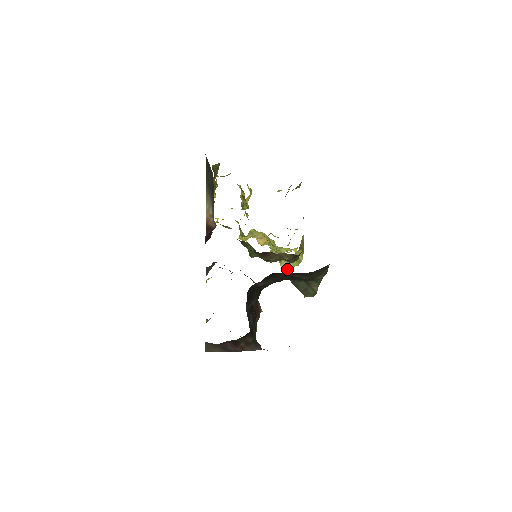
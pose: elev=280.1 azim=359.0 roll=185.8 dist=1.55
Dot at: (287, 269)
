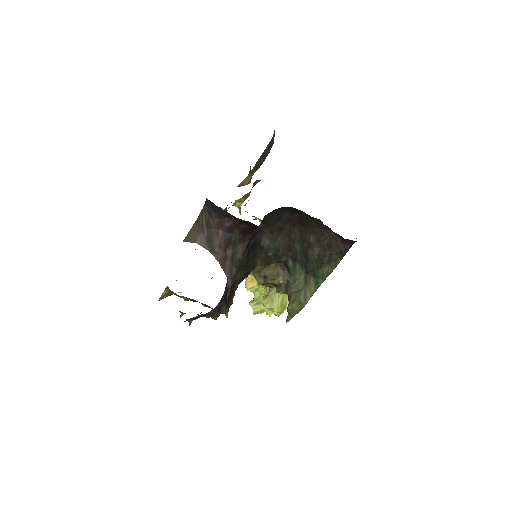
Dot at: (268, 307)
